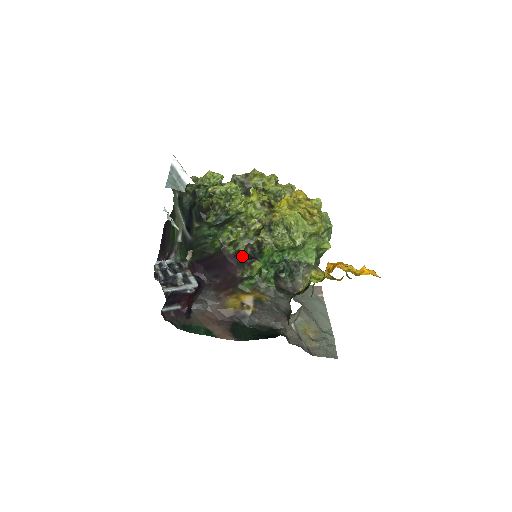
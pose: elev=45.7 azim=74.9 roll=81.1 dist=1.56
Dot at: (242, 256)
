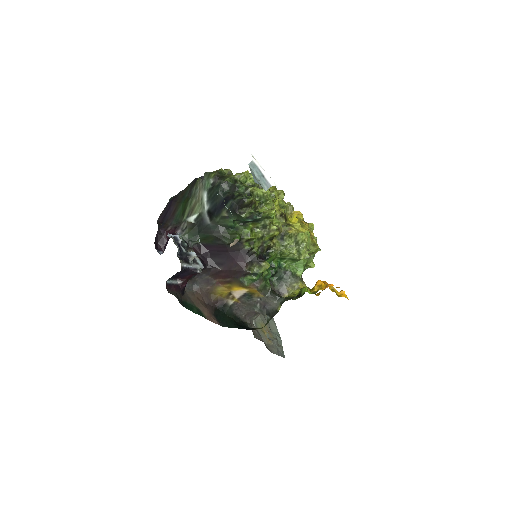
Dot at: (255, 254)
